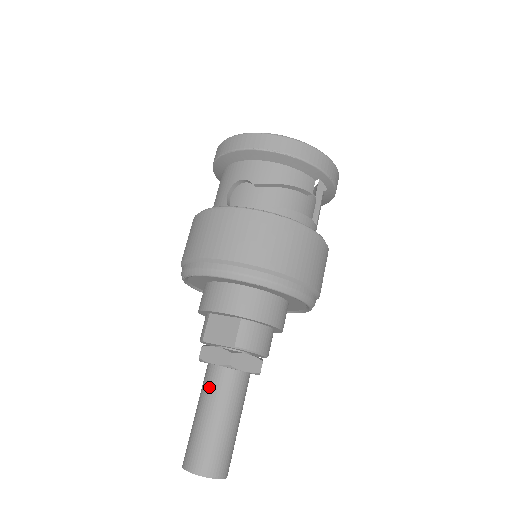
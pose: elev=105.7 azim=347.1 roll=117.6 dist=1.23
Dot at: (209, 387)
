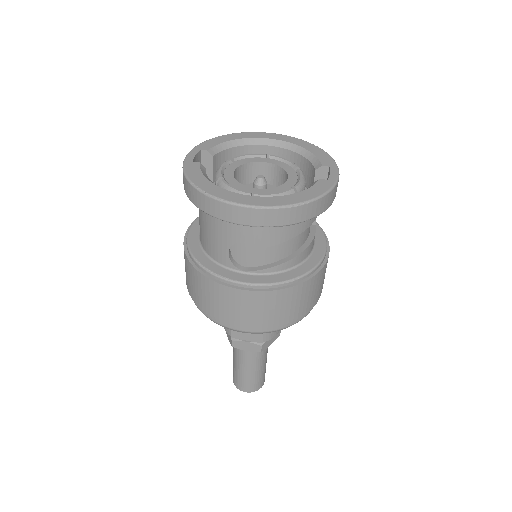
Dot at: (244, 356)
